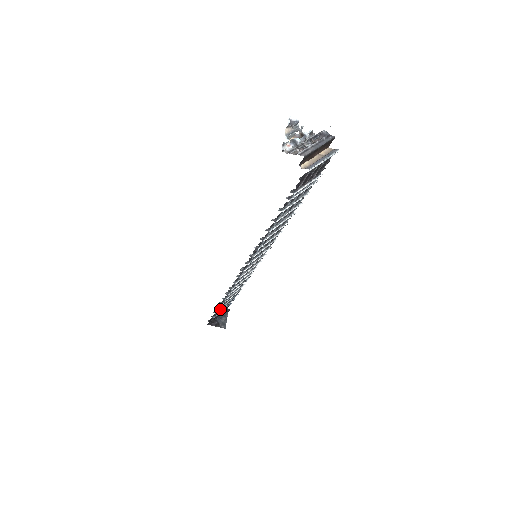
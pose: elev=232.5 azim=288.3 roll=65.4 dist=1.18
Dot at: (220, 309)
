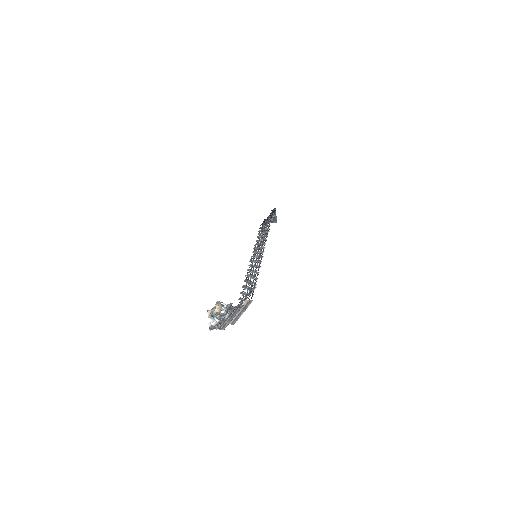
Dot at: occluded
